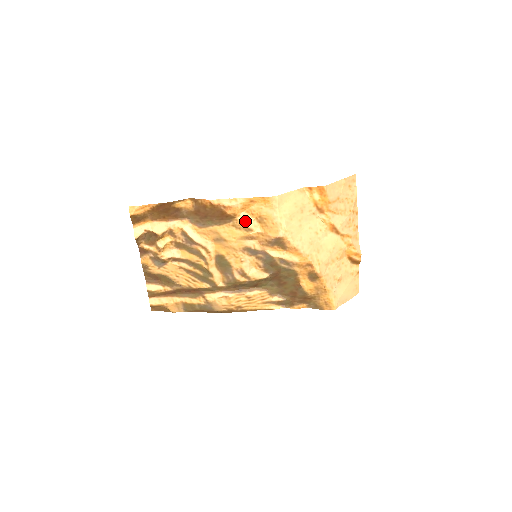
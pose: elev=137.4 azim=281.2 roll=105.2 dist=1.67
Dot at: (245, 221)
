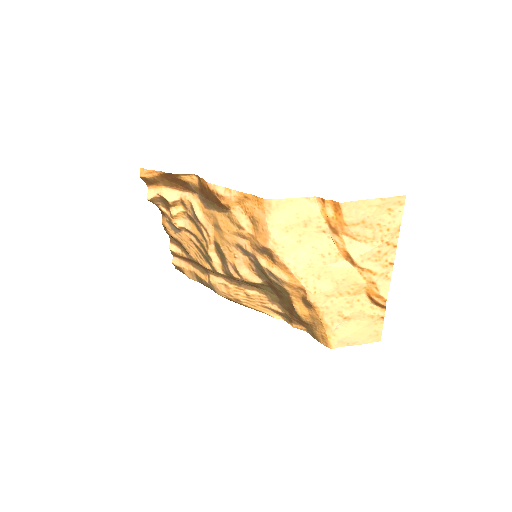
Dot at: (238, 217)
